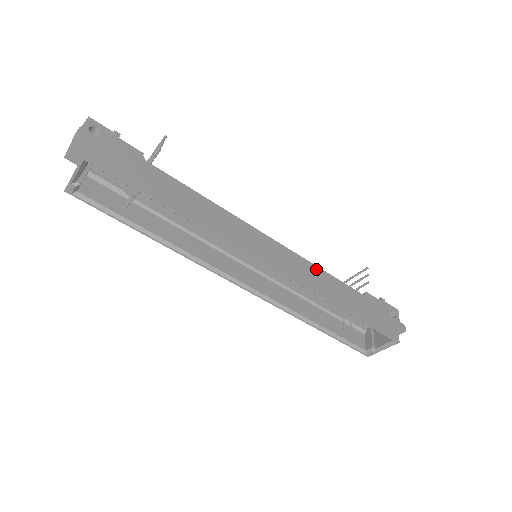
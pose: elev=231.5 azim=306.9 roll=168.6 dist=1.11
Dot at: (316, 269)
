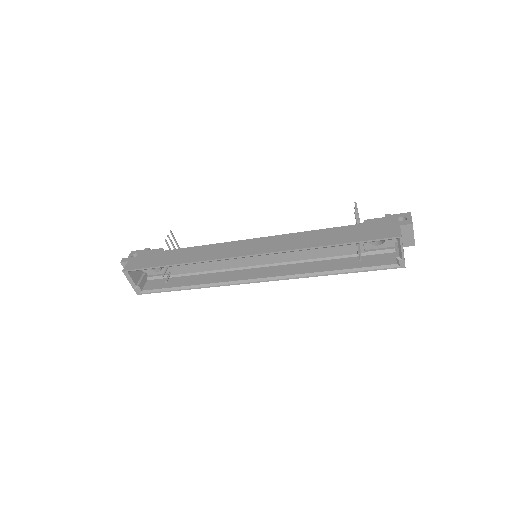
Dot at: occluded
